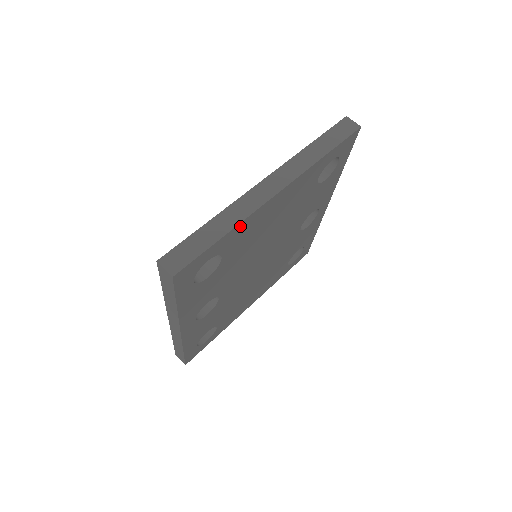
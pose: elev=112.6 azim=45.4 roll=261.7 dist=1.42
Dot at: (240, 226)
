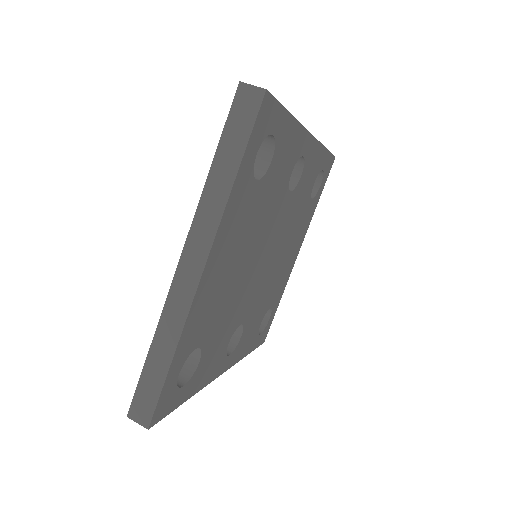
Dot at: (185, 333)
